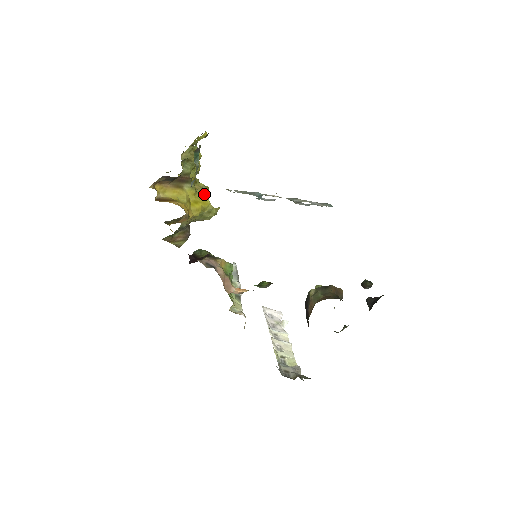
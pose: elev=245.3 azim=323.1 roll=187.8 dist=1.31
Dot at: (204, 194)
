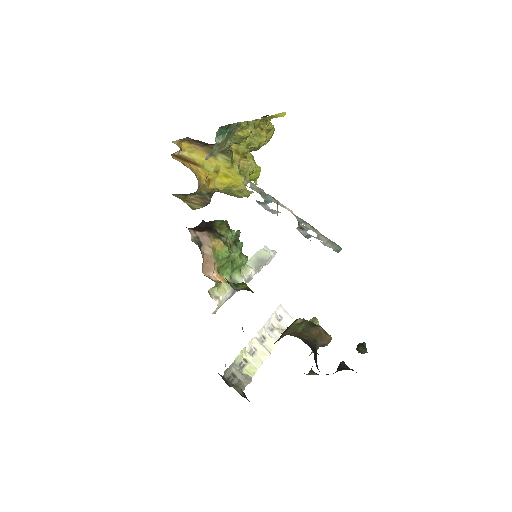
Dot at: (245, 172)
